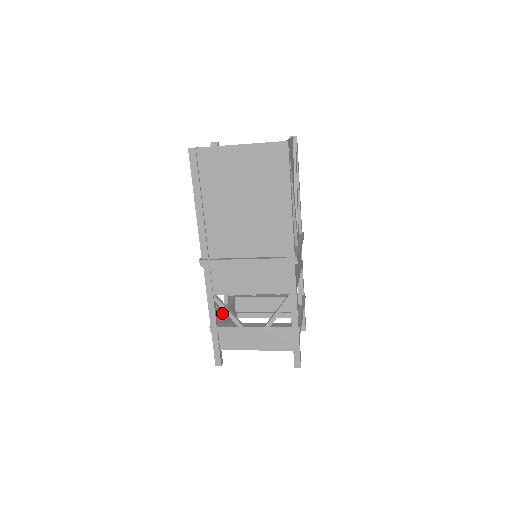
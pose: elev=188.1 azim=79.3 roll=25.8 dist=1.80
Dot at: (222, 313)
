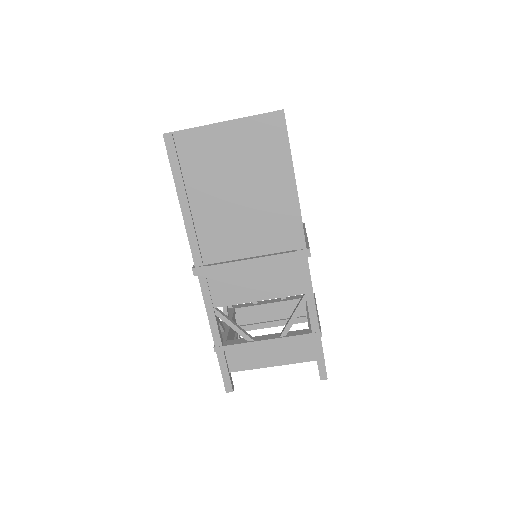
Dot at: (224, 329)
